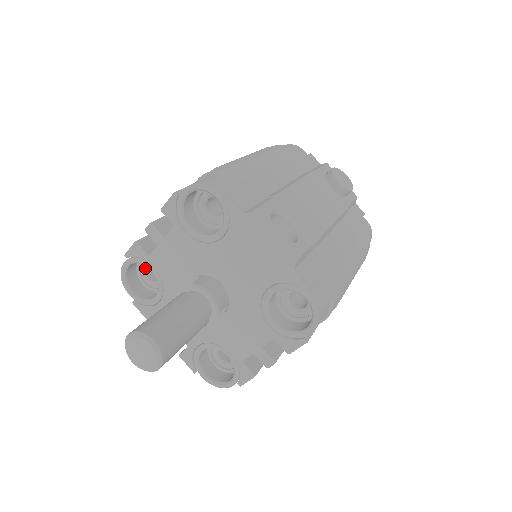
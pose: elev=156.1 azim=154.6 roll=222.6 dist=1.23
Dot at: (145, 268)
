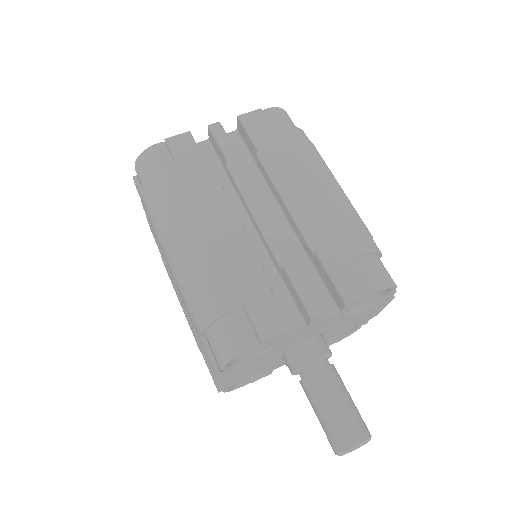
Dot at: occluded
